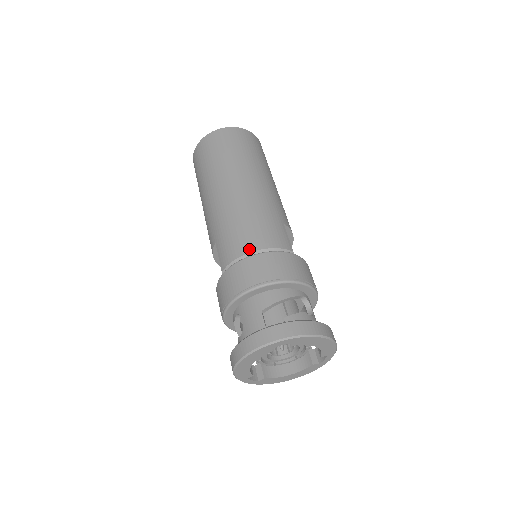
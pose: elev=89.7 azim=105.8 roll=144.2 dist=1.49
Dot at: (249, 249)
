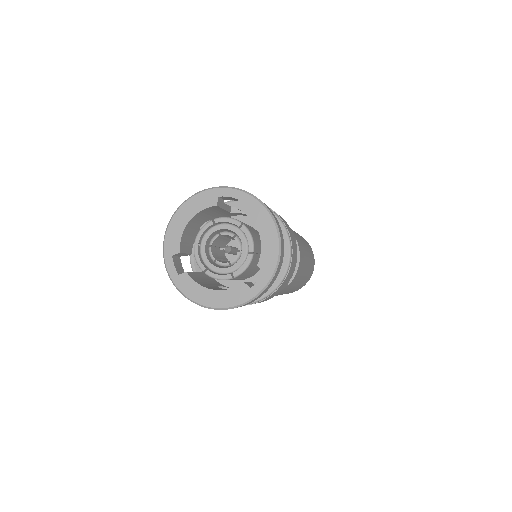
Dot at: occluded
